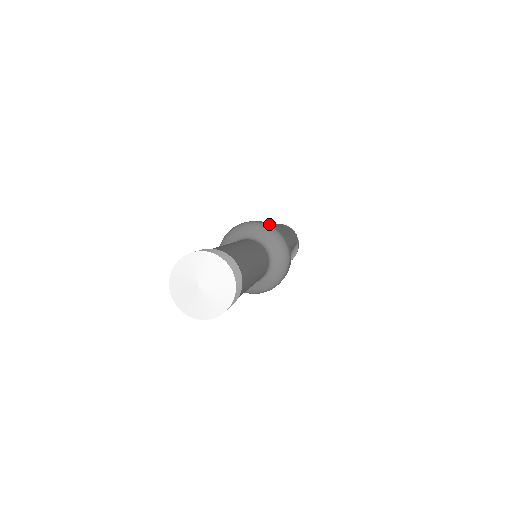
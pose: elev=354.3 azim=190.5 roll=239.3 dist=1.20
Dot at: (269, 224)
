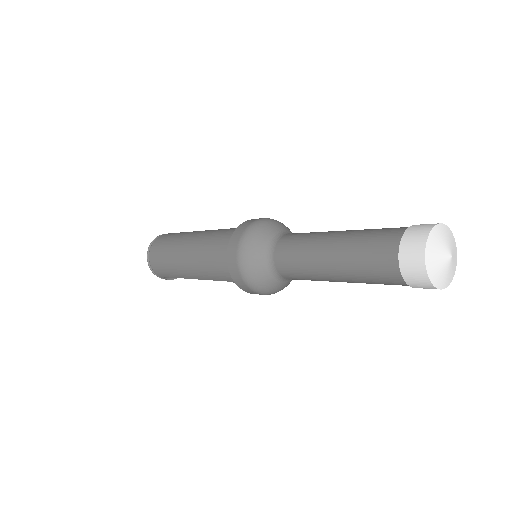
Dot at: occluded
